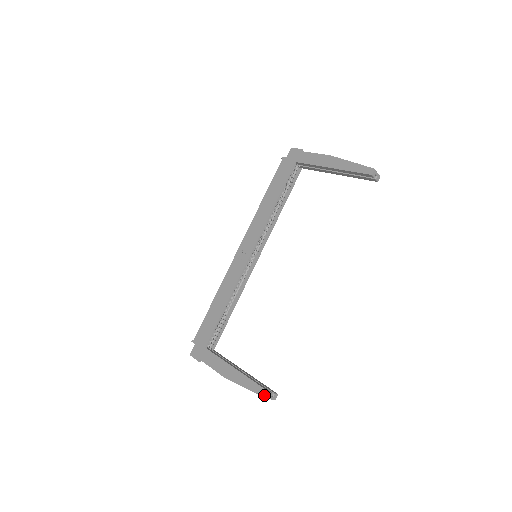
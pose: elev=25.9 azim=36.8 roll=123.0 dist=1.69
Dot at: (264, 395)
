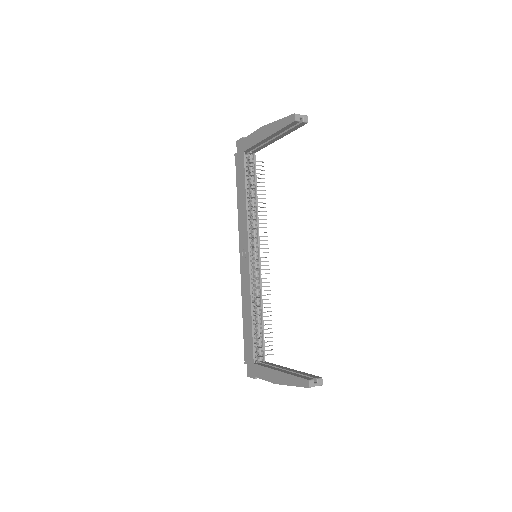
Dot at: (306, 385)
